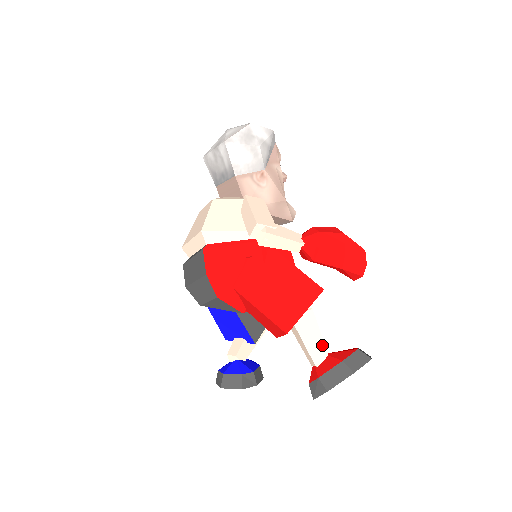
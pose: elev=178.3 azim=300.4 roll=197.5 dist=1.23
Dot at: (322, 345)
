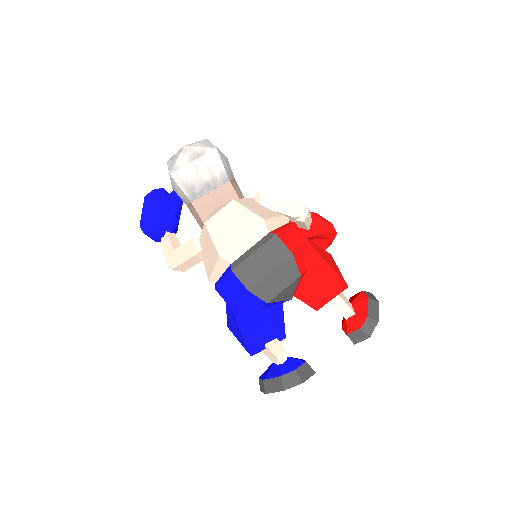
Dot at: (346, 299)
